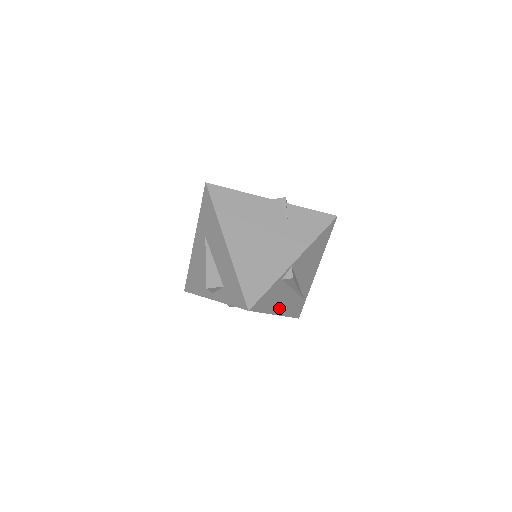
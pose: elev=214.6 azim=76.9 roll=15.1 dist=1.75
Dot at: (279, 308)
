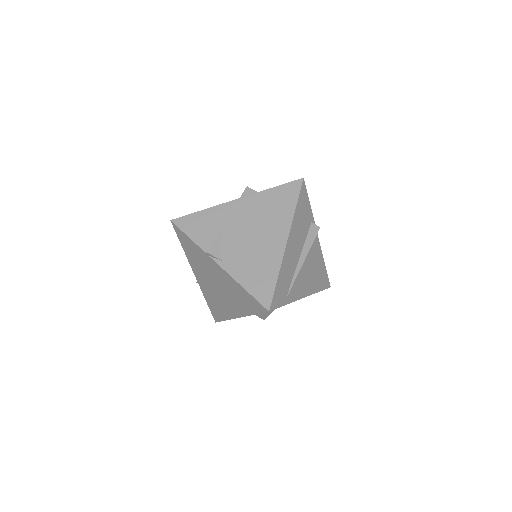
Dot at: (291, 240)
